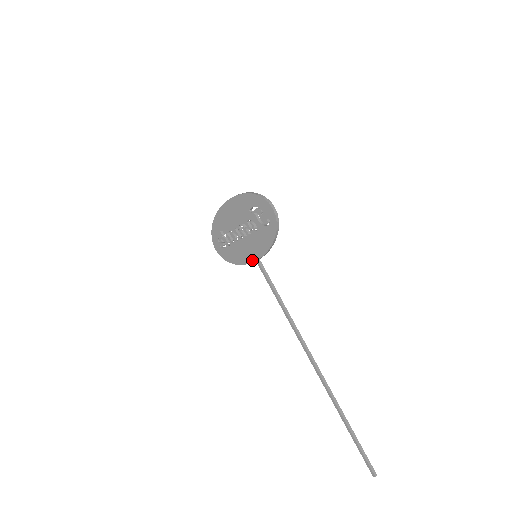
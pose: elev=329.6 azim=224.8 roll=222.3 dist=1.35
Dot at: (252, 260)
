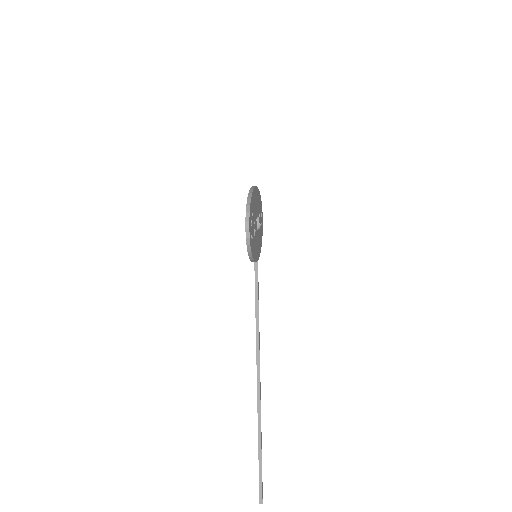
Dot at: occluded
